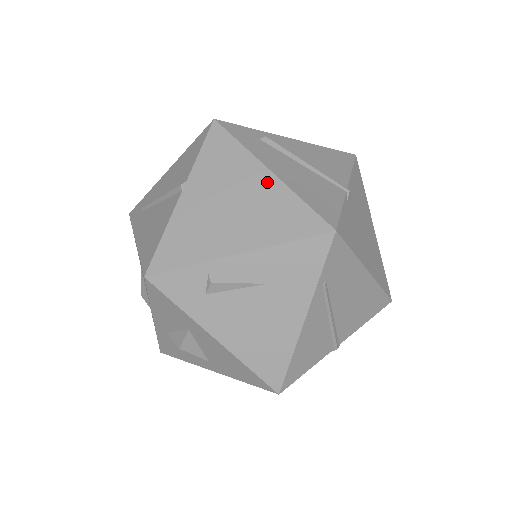
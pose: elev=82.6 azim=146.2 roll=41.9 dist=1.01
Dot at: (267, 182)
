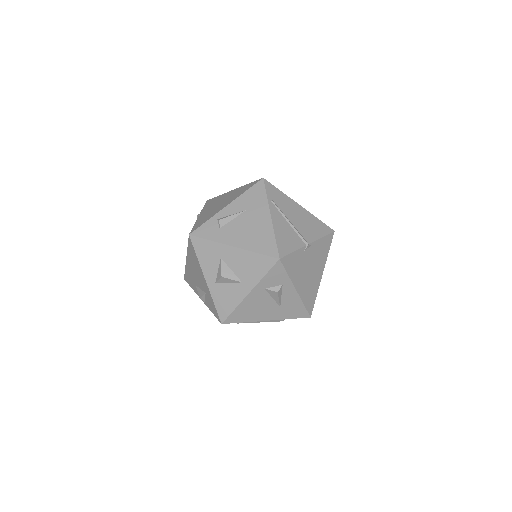
Dot at: (233, 192)
